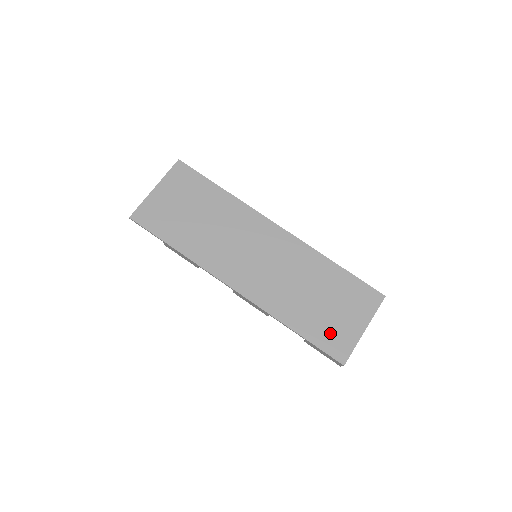
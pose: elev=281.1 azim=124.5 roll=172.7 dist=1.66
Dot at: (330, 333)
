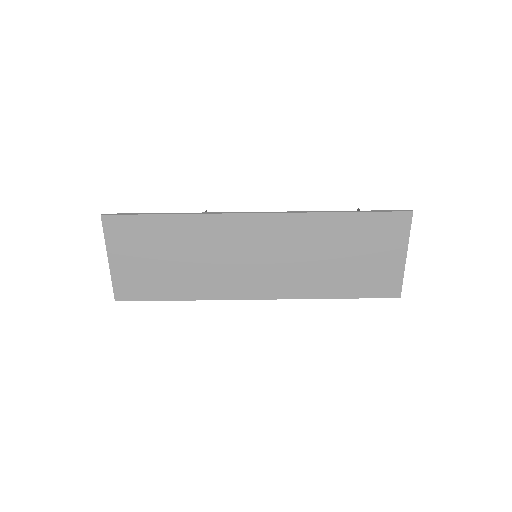
Dot at: (372, 280)
